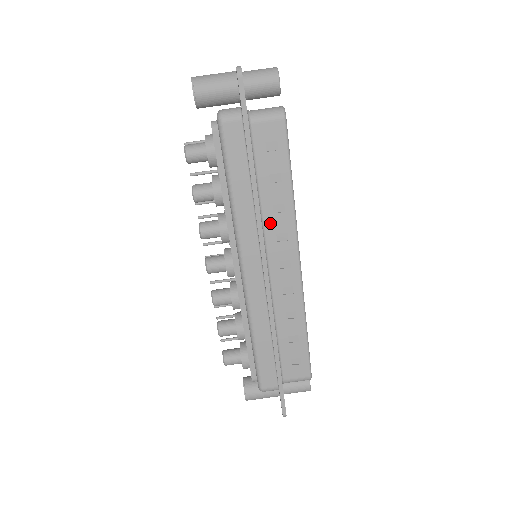
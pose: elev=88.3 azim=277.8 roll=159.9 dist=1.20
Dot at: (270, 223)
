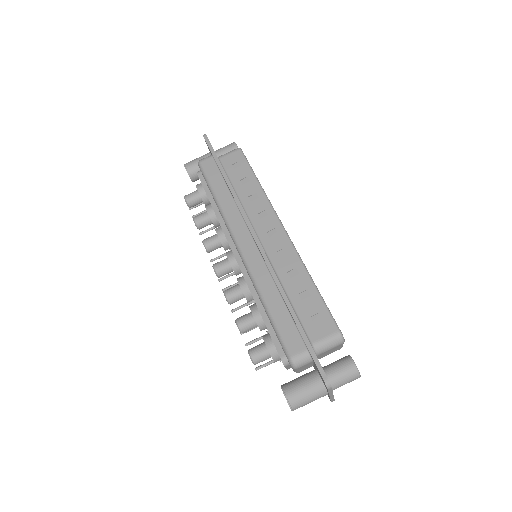
Dot at: (250, 208)
